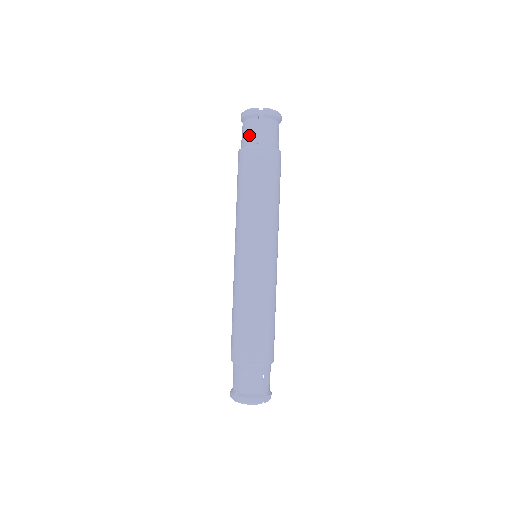
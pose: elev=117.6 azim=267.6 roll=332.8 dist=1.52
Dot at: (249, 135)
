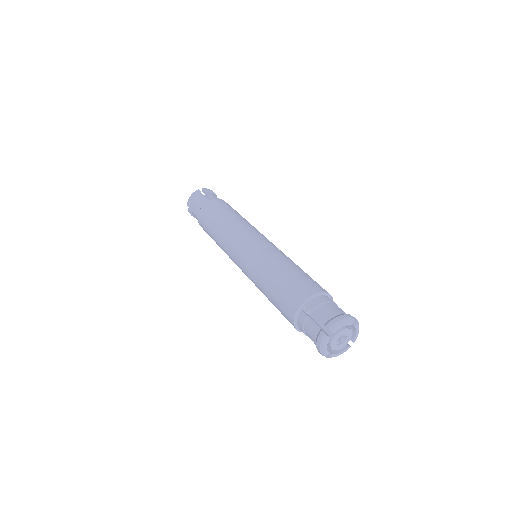
Dot at: (201, 202)
